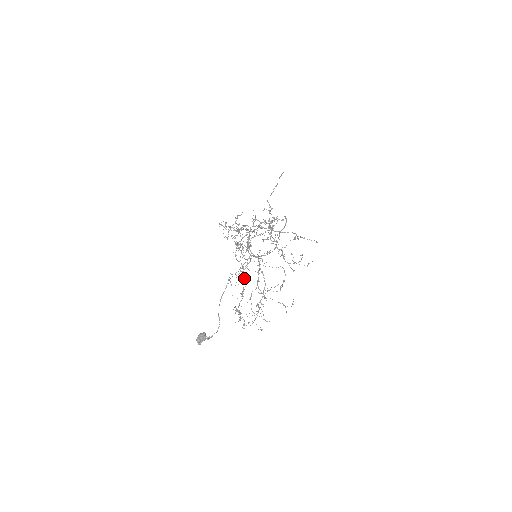
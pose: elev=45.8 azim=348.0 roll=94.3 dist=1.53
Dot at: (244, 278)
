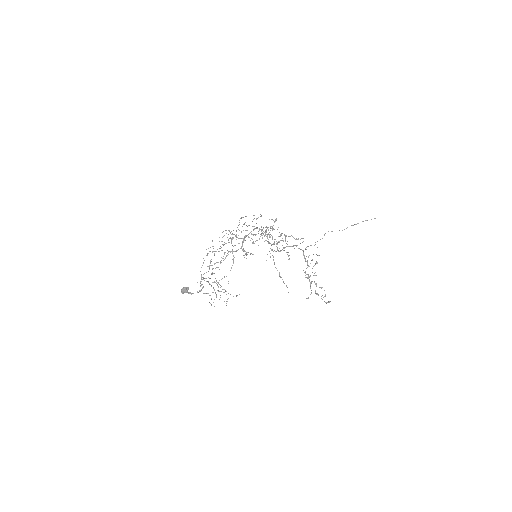
Dot at: occluded
